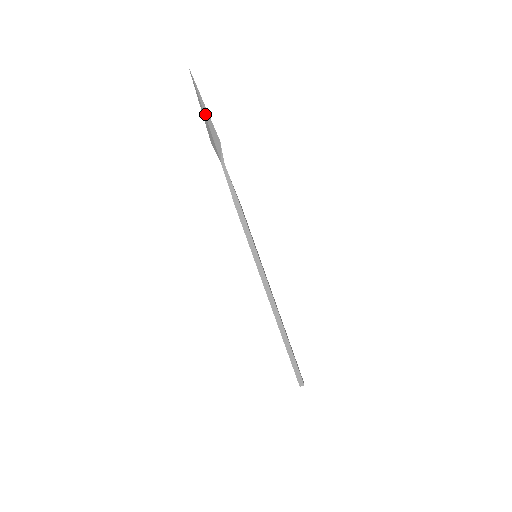
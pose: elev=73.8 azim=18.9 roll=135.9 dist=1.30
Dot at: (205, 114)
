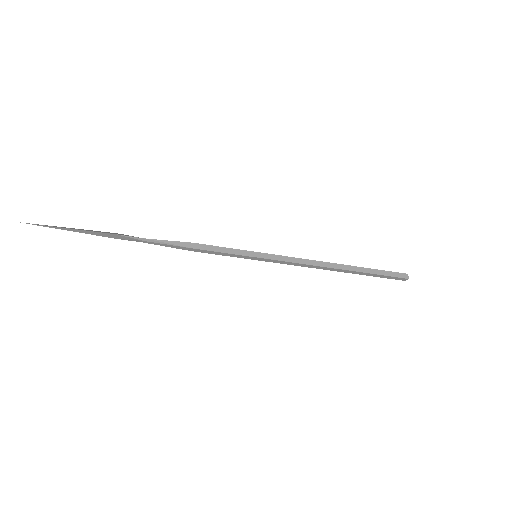
Dot at: (79, 232)
